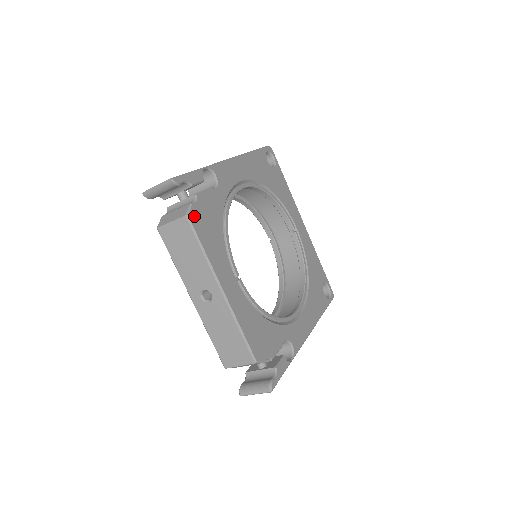
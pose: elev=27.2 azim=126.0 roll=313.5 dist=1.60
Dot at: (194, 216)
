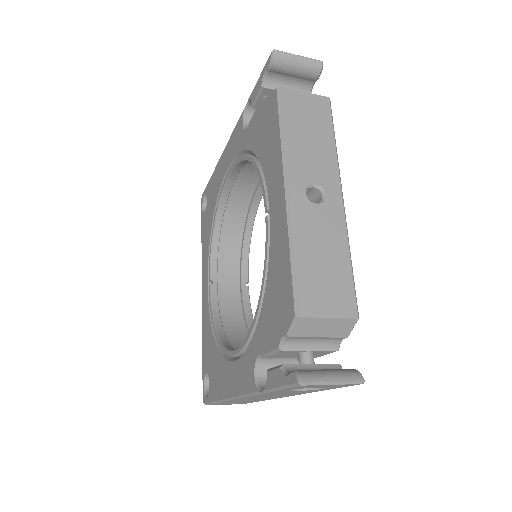
Dot at: occluded
